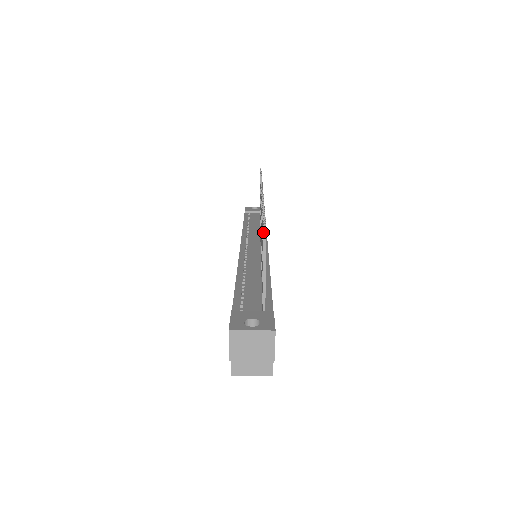
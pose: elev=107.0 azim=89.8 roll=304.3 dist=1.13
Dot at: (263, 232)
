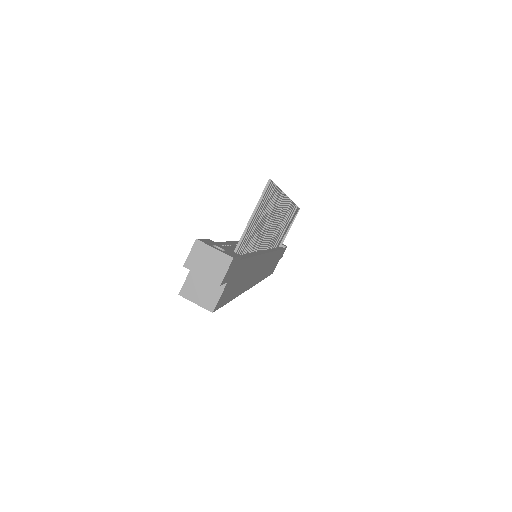
Dot at: (266, 185)
